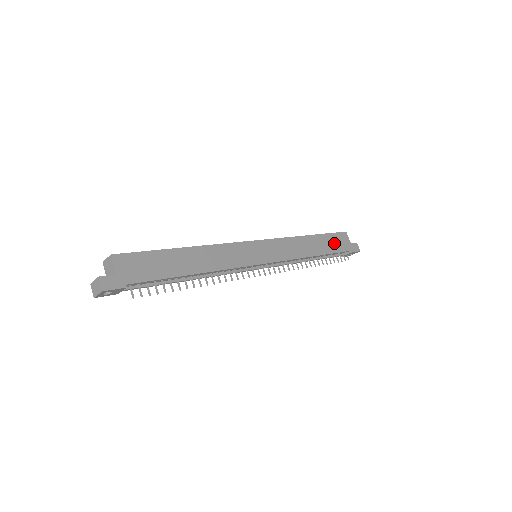
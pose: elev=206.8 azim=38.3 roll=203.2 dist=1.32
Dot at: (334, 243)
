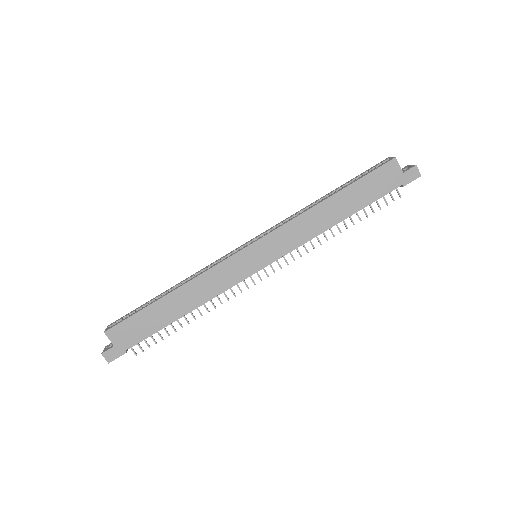
Dot at: (371, 188)
